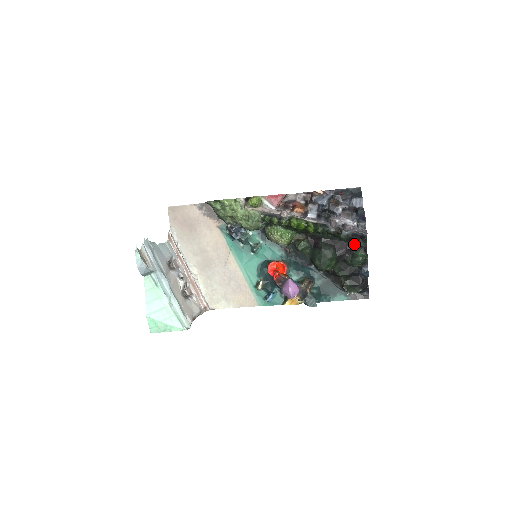
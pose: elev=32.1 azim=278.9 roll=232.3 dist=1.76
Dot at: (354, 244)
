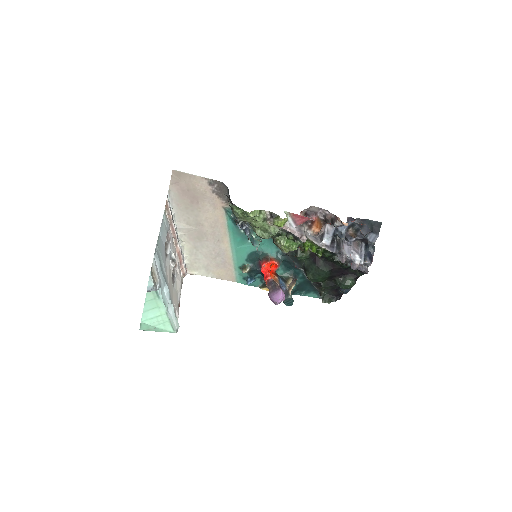
Dot at: (350, 271)
